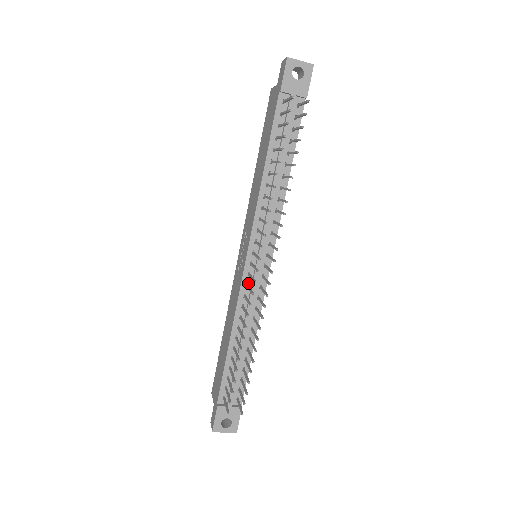
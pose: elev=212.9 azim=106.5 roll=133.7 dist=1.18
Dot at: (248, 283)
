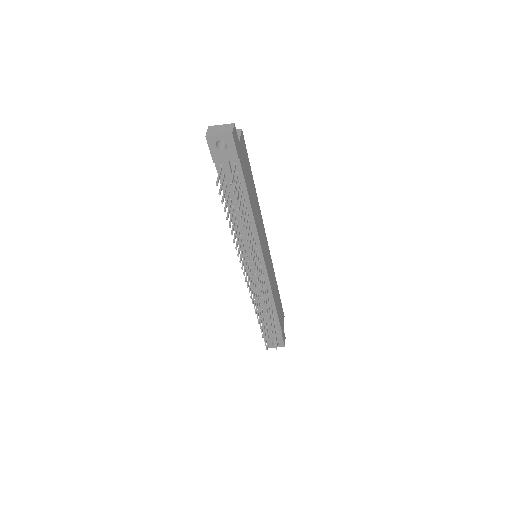
Dot at: (254, 278)
